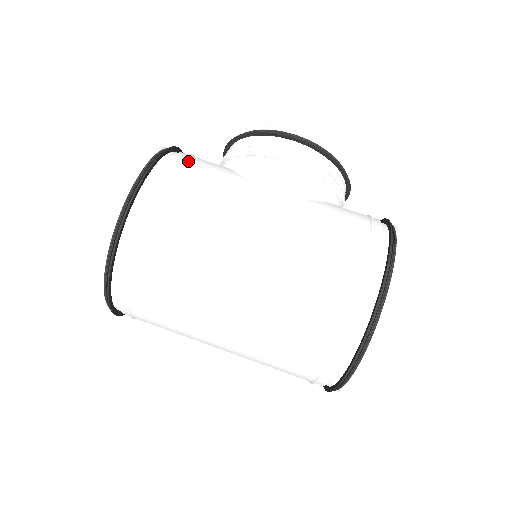
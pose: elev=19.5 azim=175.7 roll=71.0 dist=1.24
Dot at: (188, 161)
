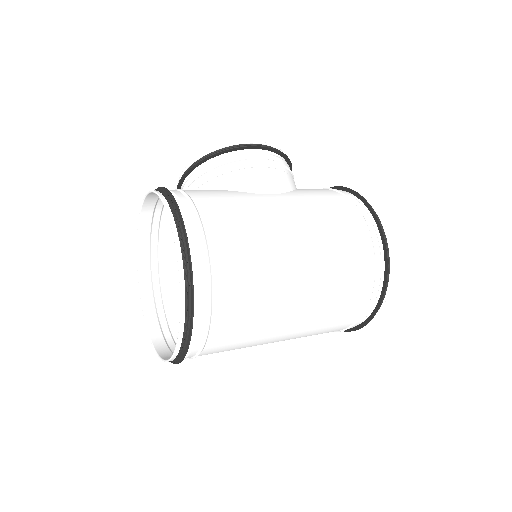
Dot at: (191, 194)
